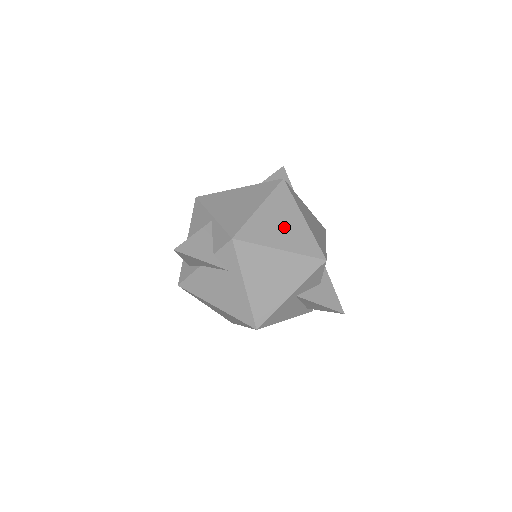
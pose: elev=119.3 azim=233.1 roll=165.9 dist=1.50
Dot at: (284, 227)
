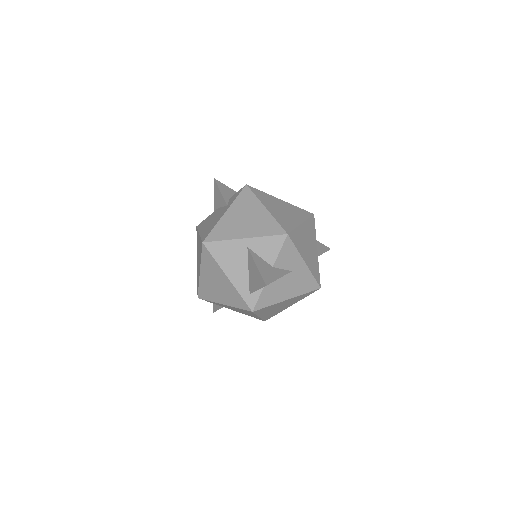
Dot at: (283, 211)
